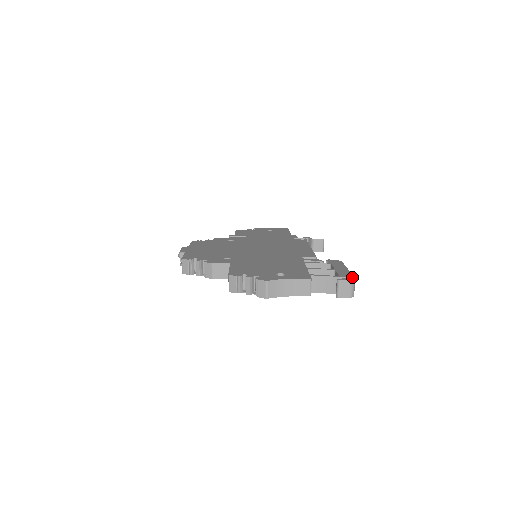
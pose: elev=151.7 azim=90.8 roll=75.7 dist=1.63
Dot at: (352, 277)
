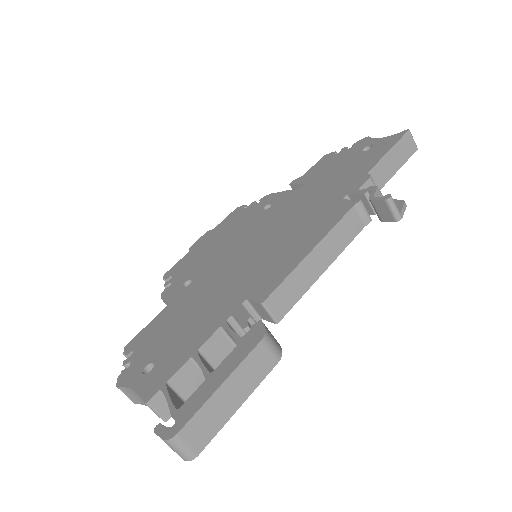
Dot at: (177, 428)
